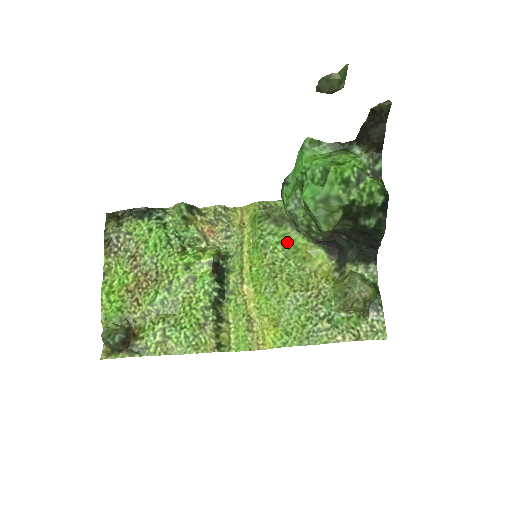
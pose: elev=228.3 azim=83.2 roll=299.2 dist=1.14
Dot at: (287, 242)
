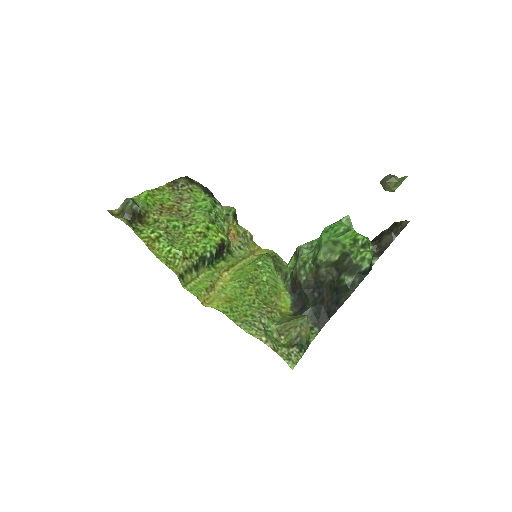
Dot at: (274, 278)
